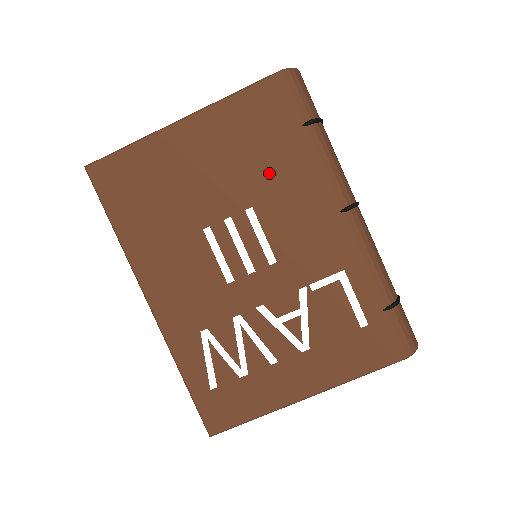
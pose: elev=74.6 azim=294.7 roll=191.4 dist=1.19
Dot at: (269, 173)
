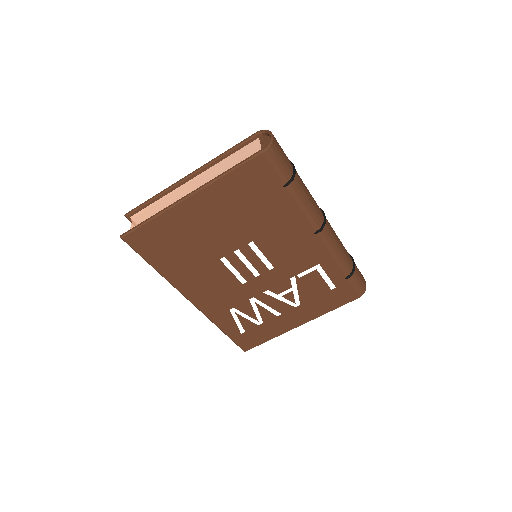
Dot at: (262, 220)
